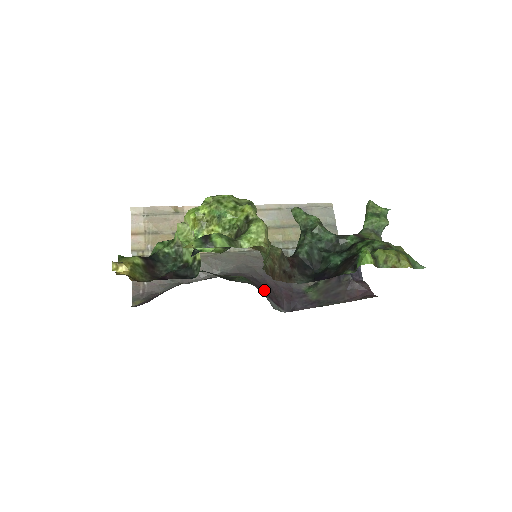
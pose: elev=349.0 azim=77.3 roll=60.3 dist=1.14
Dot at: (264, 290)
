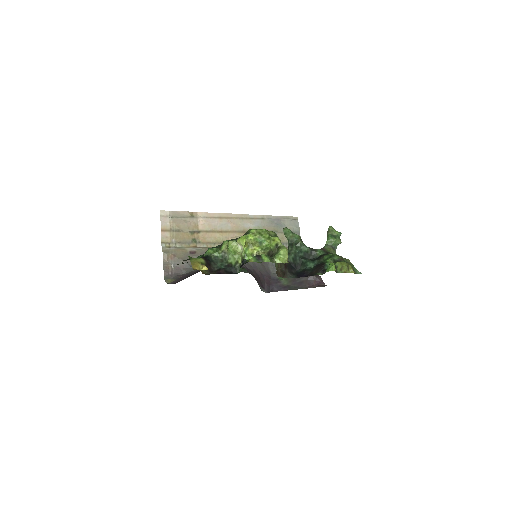
Dot at: (255, 277)
